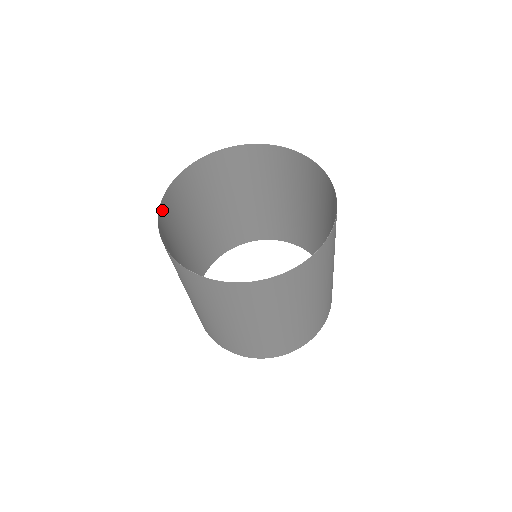
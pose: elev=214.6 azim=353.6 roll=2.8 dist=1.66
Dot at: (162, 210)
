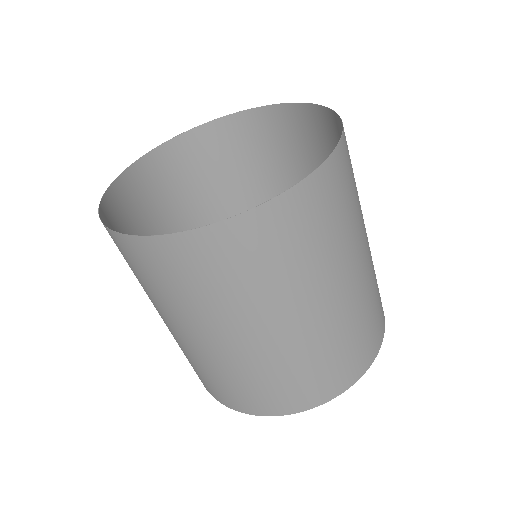
Dot at: (115, 239)
